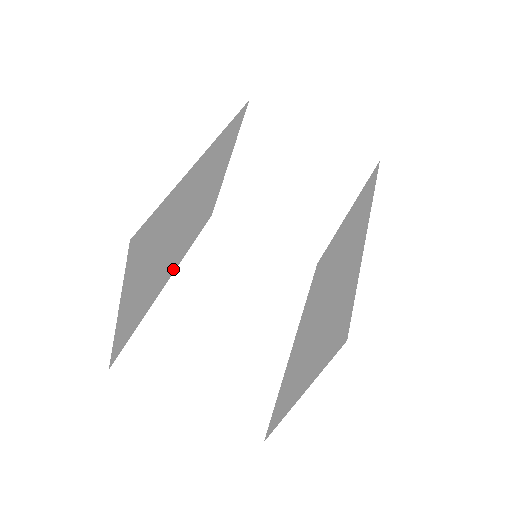
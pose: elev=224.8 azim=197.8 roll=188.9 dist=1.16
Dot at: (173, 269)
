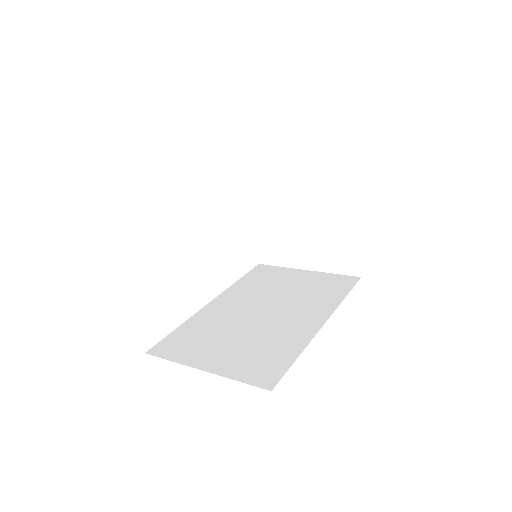
Dot at: occluded
